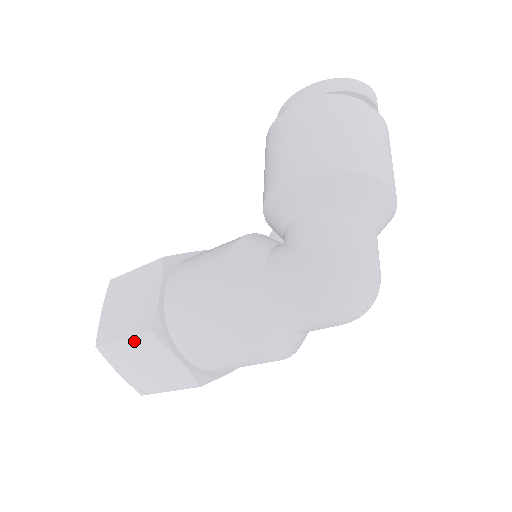
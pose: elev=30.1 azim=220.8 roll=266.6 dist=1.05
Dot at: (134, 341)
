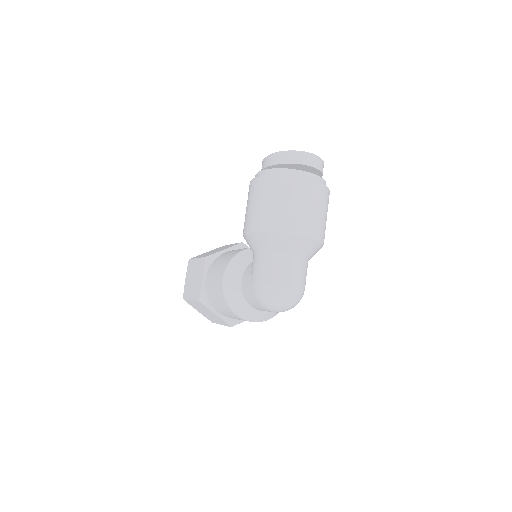
Dot at: (195, 302)
